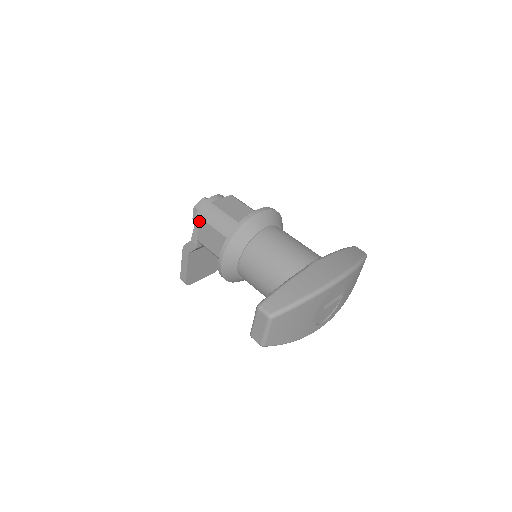
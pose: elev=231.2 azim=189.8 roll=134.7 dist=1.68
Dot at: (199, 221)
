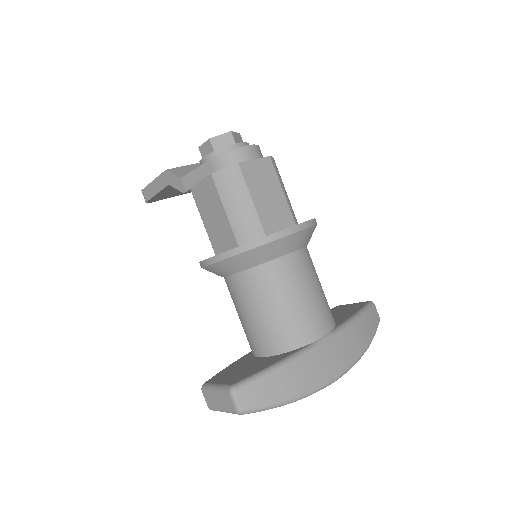
Dot at: (207, 177)
